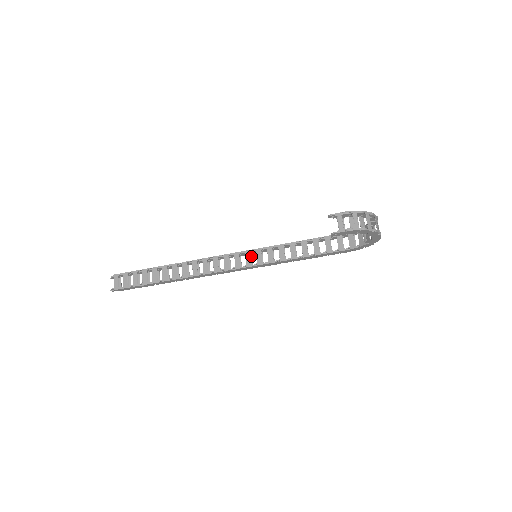
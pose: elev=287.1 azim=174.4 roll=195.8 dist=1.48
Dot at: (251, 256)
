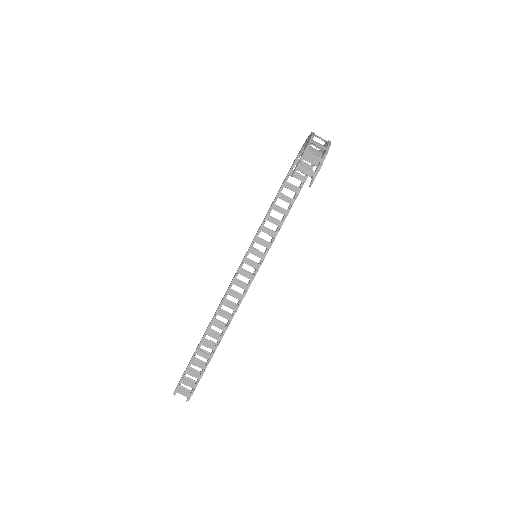
Dot at: occluded
